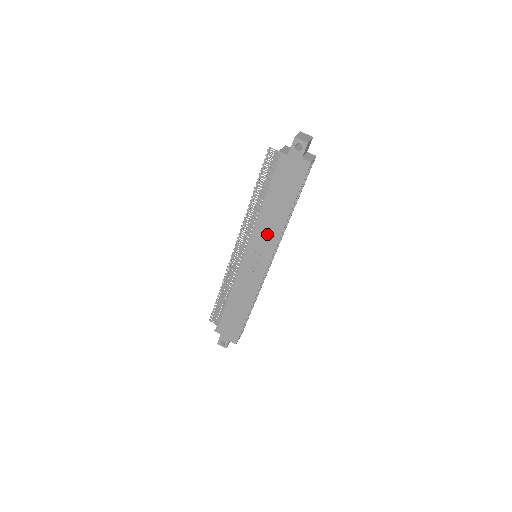
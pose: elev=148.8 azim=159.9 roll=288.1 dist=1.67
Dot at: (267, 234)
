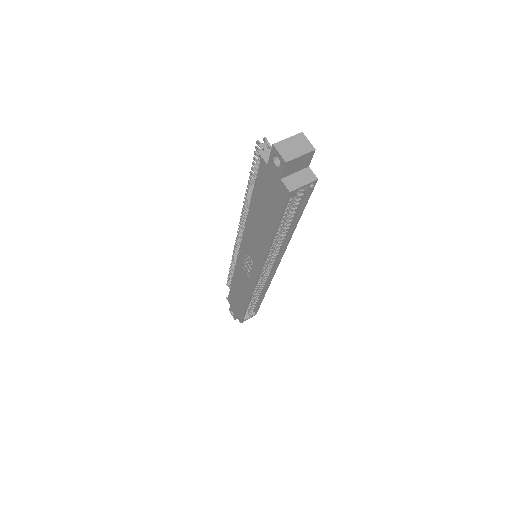
Dot at: (255, 244)
